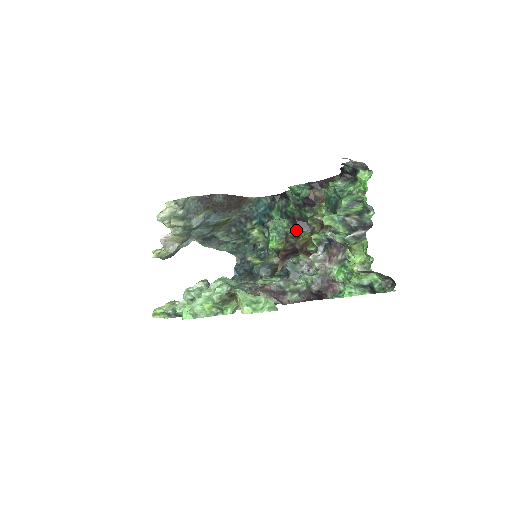
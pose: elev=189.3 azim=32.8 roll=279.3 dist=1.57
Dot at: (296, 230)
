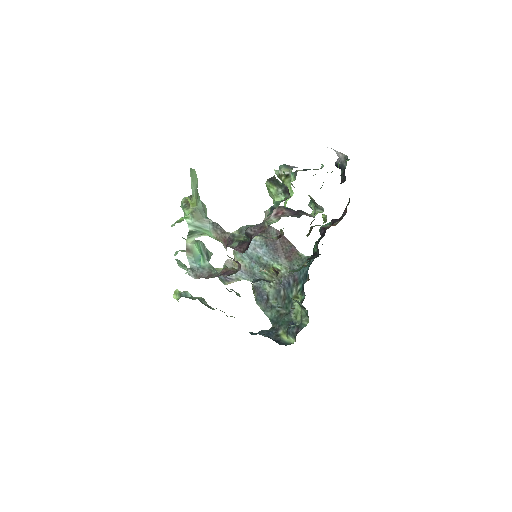
Dot at: occluded
